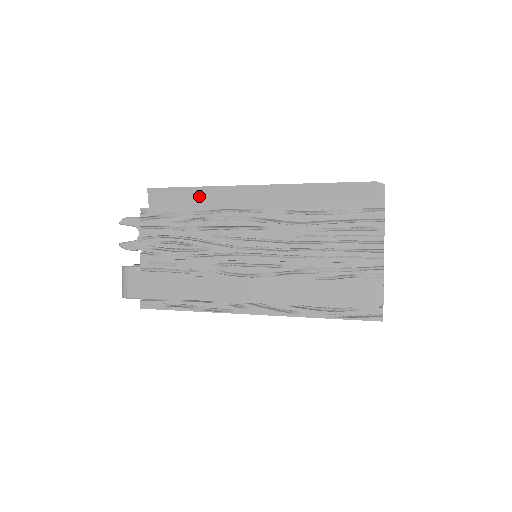
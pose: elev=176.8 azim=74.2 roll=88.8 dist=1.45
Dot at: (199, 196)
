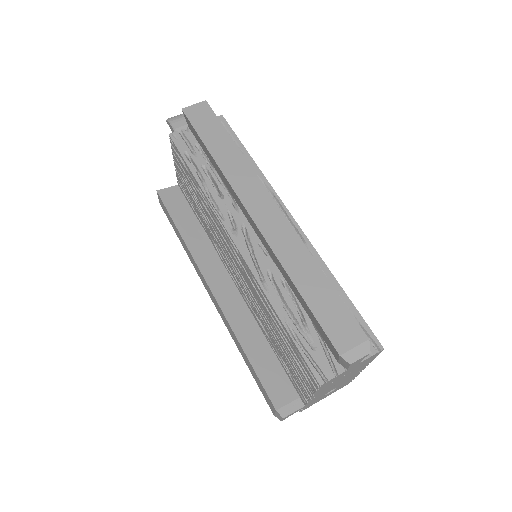
Dot at: (215, 165)
